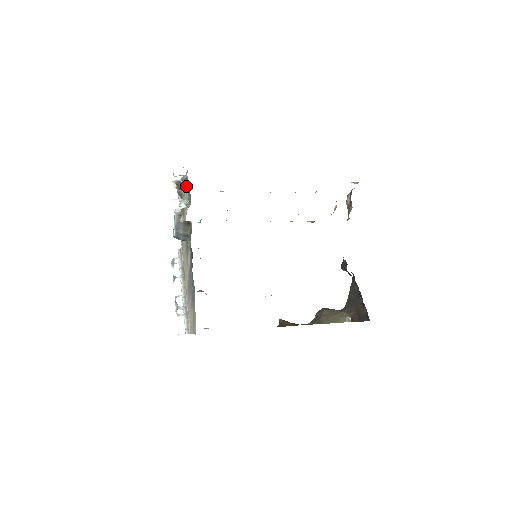
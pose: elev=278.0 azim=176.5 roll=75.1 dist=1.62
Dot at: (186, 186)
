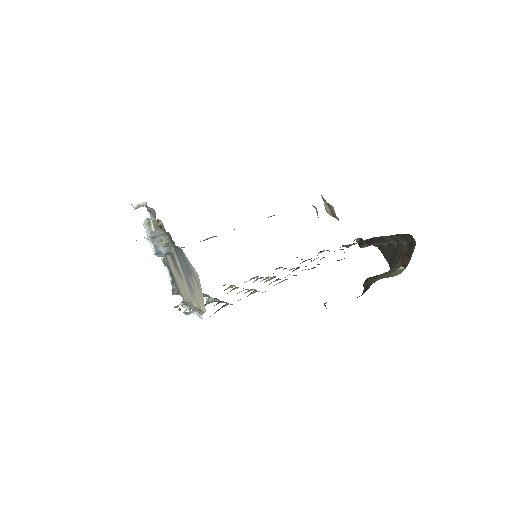
Dot at: occluded
